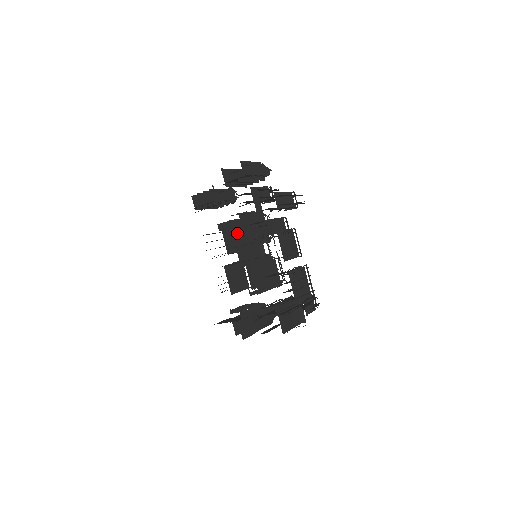
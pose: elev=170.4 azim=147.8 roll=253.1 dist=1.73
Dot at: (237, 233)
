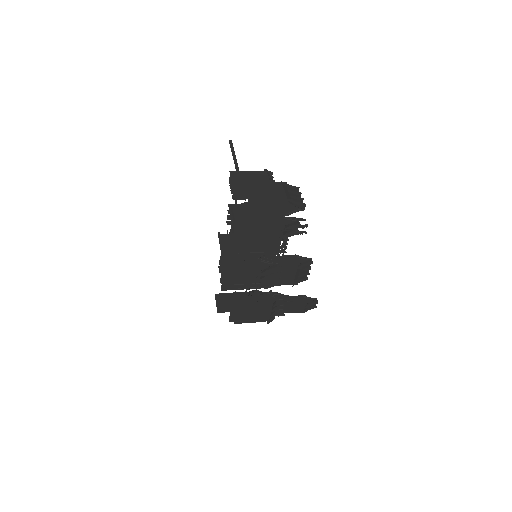
Dot at: occluded
